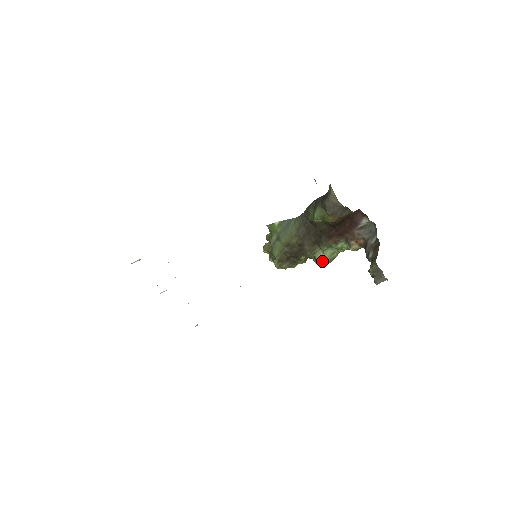
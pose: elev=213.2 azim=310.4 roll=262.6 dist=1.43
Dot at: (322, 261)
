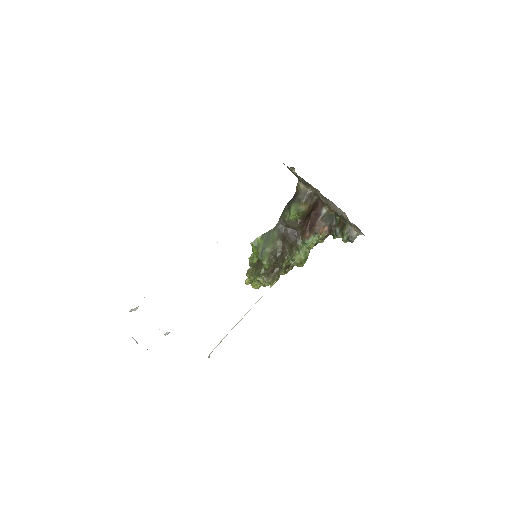
Dot at: (301, 260)
